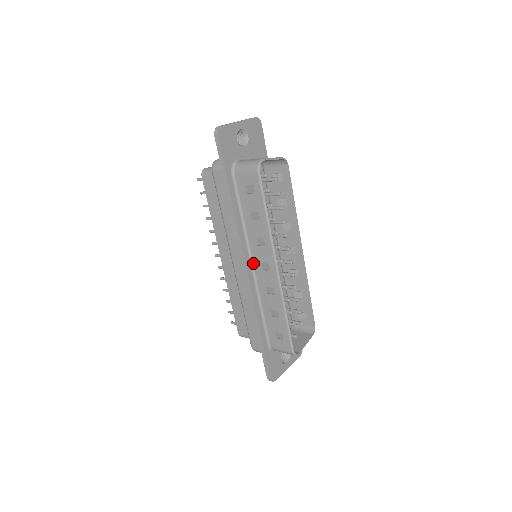
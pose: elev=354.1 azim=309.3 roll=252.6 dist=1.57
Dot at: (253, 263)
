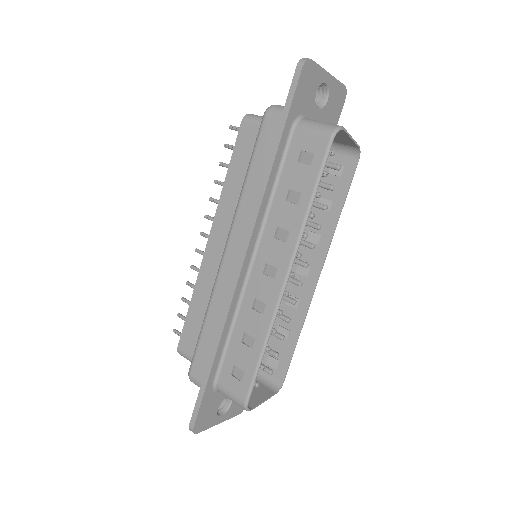
Dot at: (254, 259)
